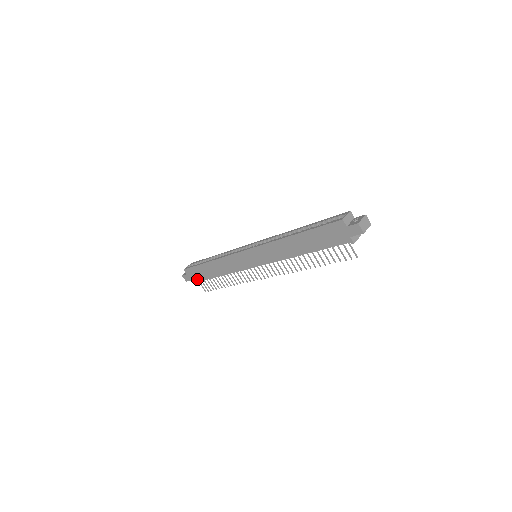
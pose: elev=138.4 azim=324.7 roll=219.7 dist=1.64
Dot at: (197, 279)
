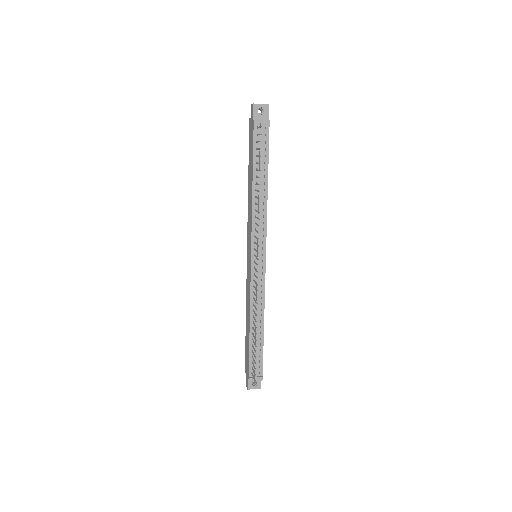
Dot at: (248, 366)
